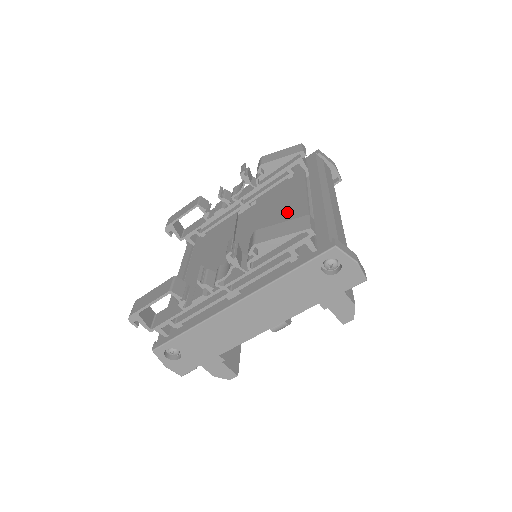
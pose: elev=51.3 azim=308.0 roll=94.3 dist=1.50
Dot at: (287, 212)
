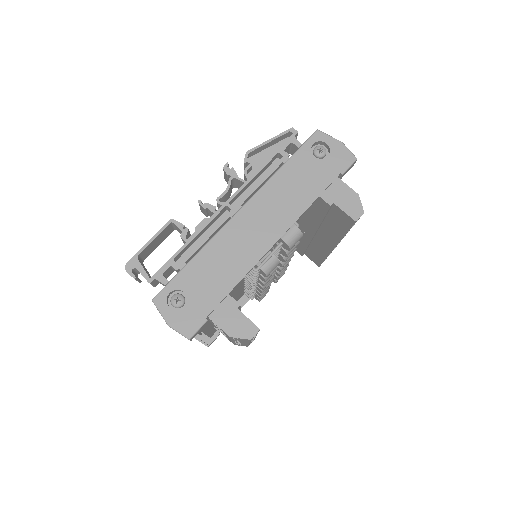
Dot at: occluded
